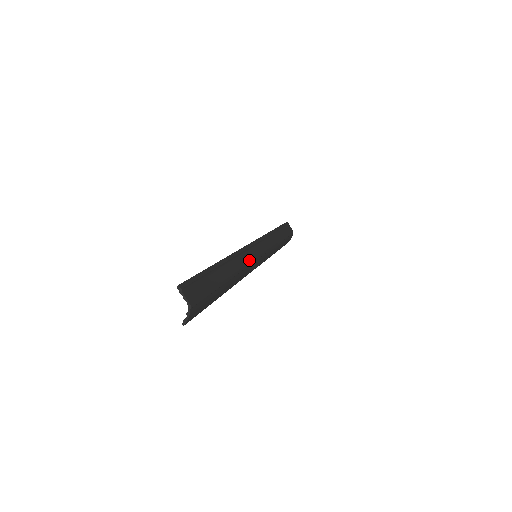
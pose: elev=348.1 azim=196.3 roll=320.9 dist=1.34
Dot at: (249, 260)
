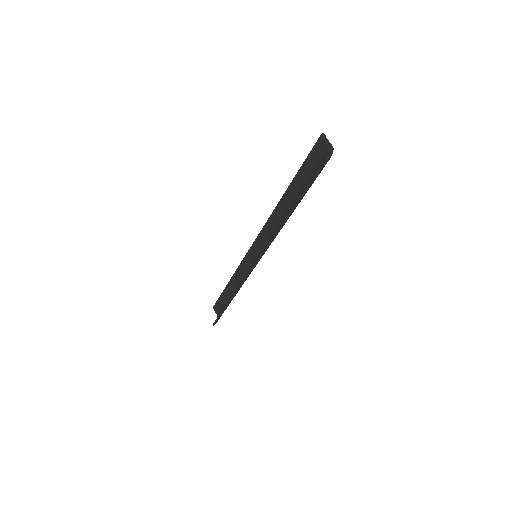
Dot at: (269, 238)
